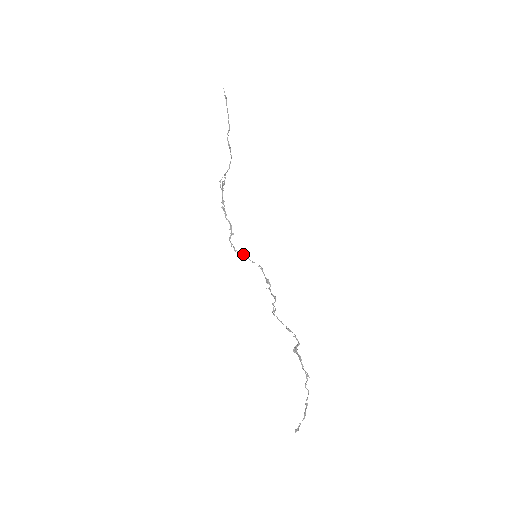
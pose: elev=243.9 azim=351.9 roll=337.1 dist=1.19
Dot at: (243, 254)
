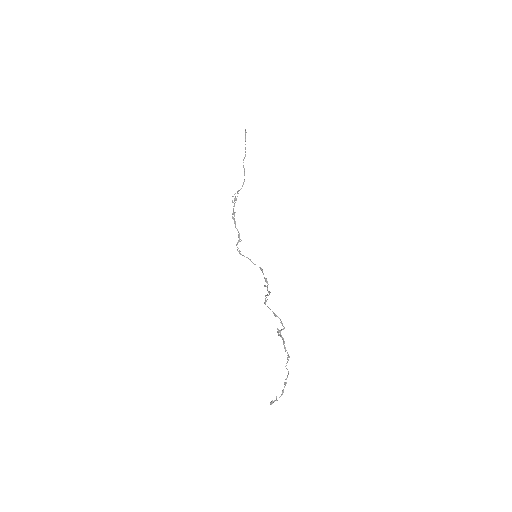
Dot at: (247, 257)
